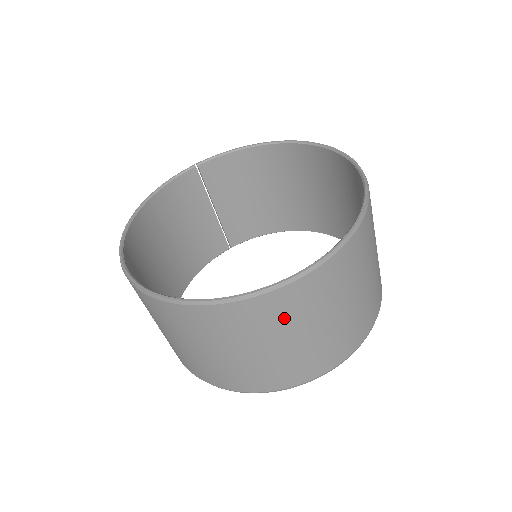
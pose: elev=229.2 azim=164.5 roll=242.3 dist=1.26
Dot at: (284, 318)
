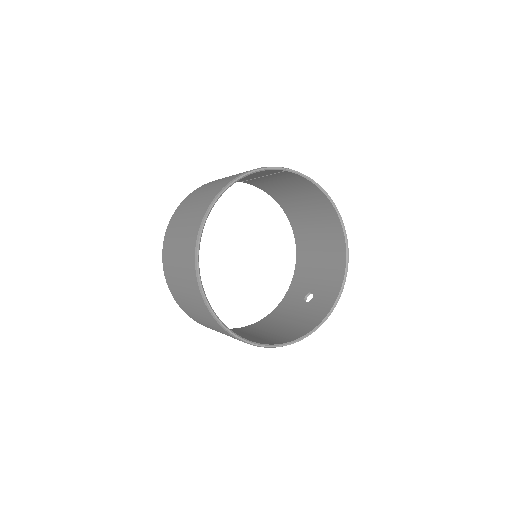
Dot at: occluded
